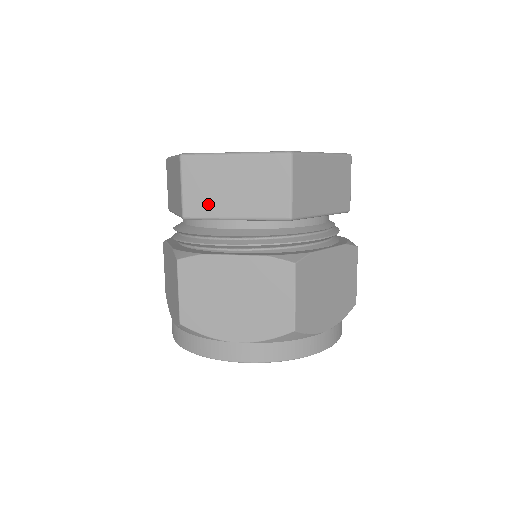
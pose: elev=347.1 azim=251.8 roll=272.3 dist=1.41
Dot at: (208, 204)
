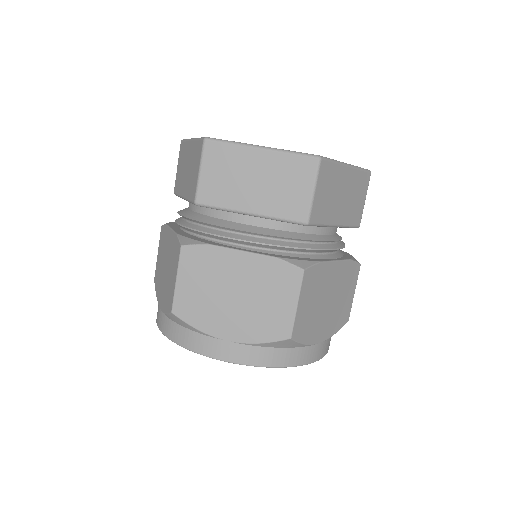
Dot at: (224, 194)
